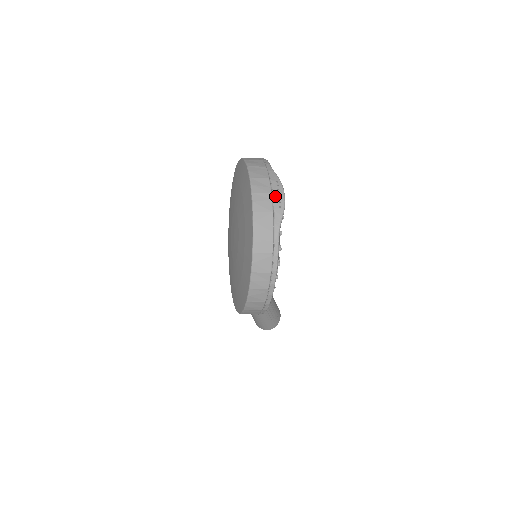
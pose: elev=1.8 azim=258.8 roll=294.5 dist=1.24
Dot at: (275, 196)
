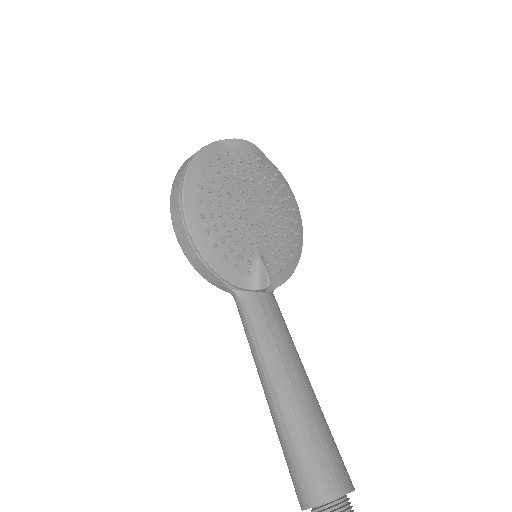
Dot at: occluded
